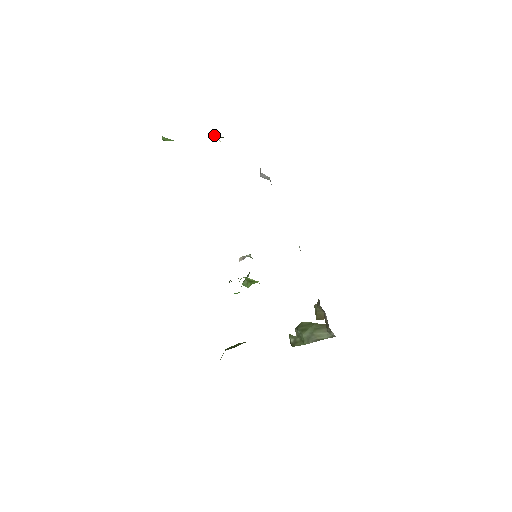
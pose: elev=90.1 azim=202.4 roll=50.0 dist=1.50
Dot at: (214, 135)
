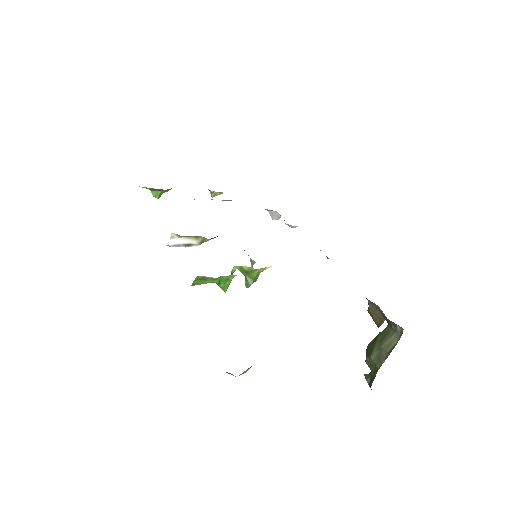
Dot at: (211, 193)
